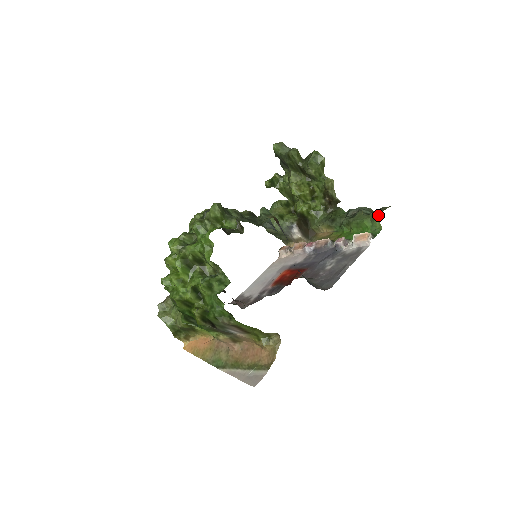
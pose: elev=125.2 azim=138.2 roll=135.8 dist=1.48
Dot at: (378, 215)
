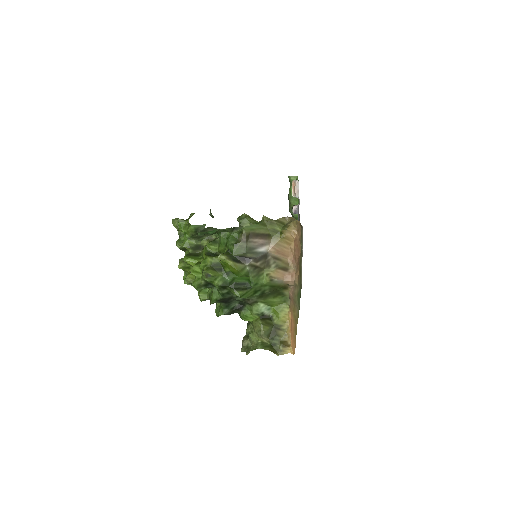
Dot at: (288, 177)
